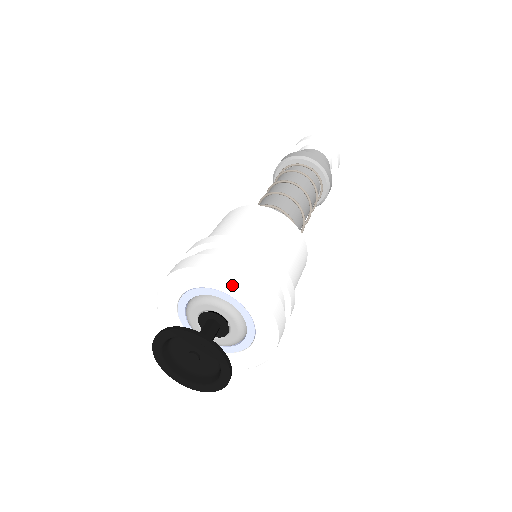
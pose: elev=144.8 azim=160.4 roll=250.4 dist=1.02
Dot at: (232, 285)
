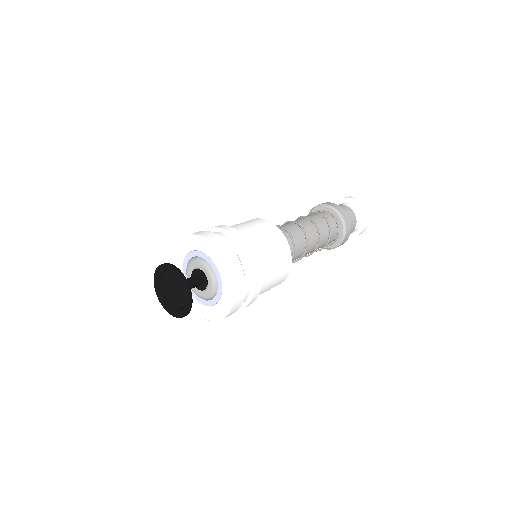
Dot at: (219, 260)
